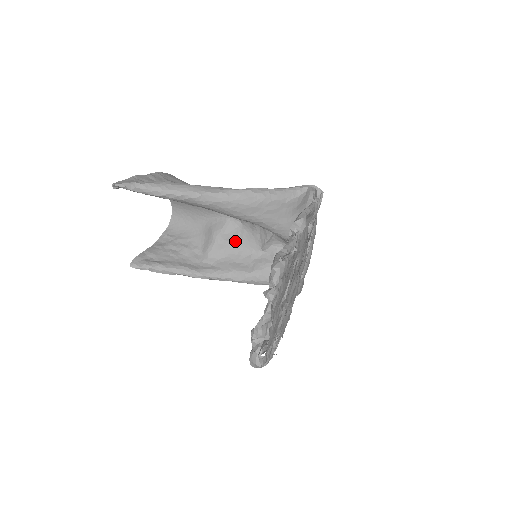
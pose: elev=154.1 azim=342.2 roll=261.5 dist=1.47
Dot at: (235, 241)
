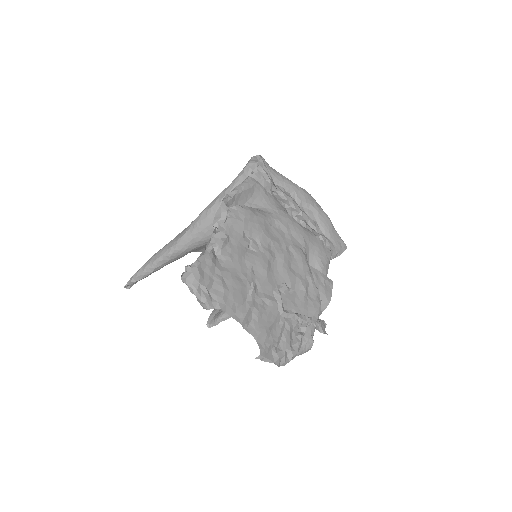
Dot at: occluded
